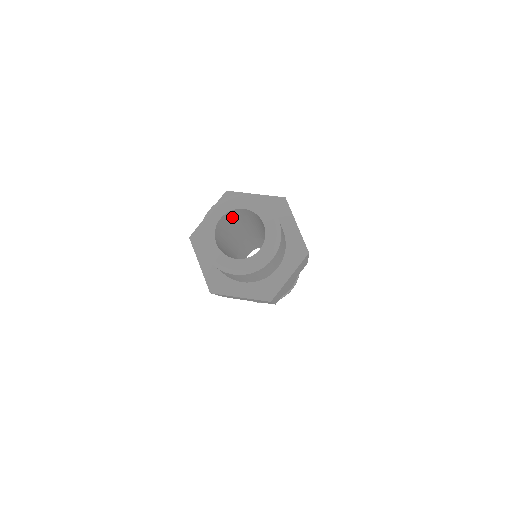
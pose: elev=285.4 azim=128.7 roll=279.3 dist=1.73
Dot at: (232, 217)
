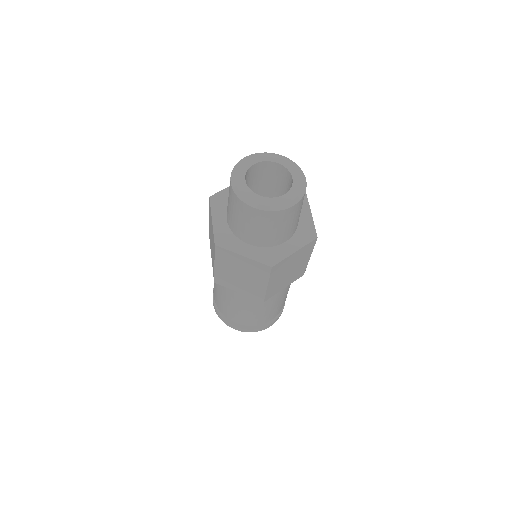
Dot at: occluded
